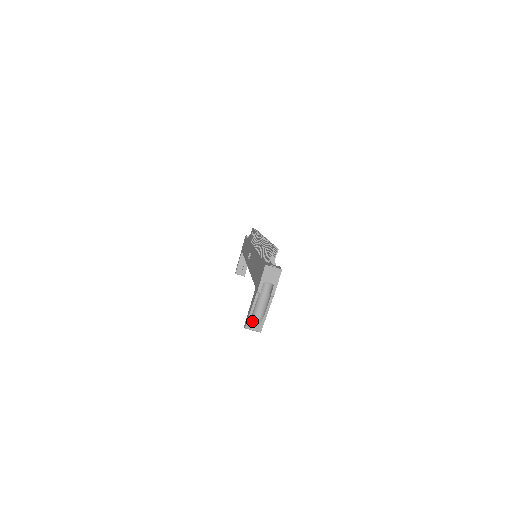
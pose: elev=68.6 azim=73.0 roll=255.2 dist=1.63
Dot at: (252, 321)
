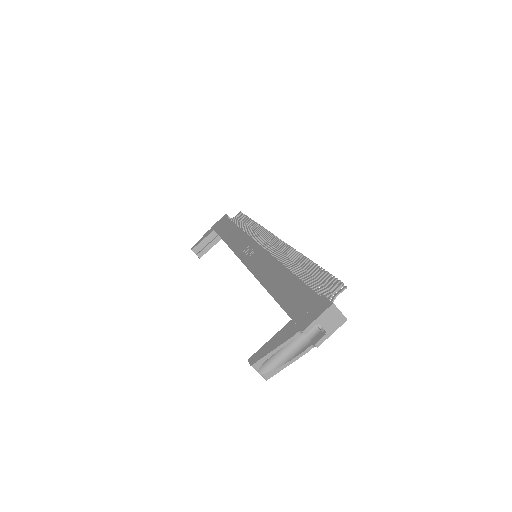
Dot at: (266, 361)
